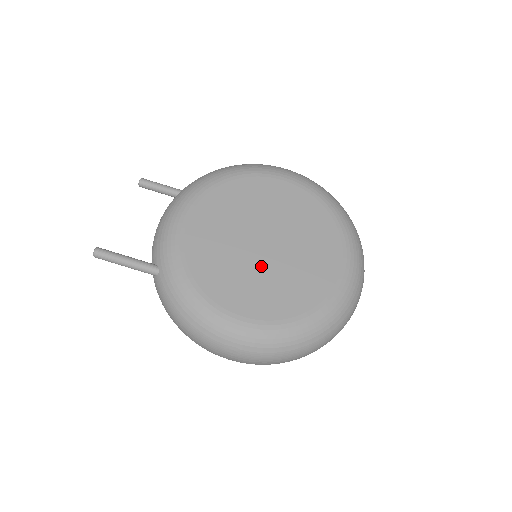
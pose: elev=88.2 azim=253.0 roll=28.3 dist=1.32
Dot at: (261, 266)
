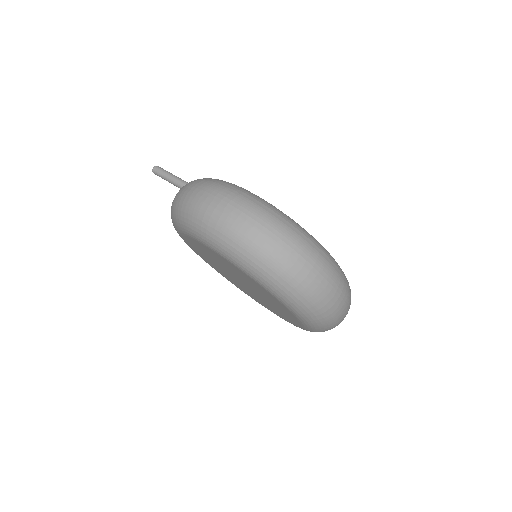
Dot at: occluded
